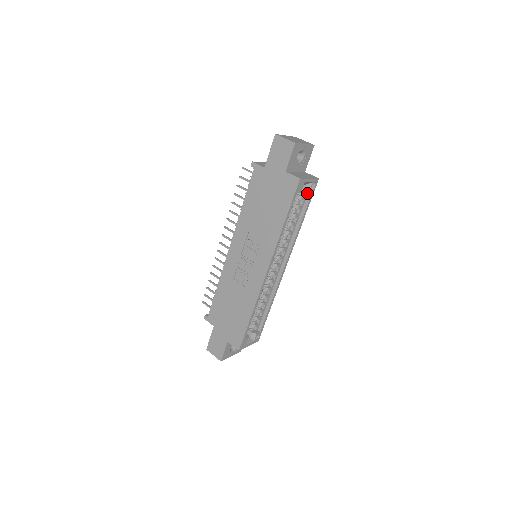
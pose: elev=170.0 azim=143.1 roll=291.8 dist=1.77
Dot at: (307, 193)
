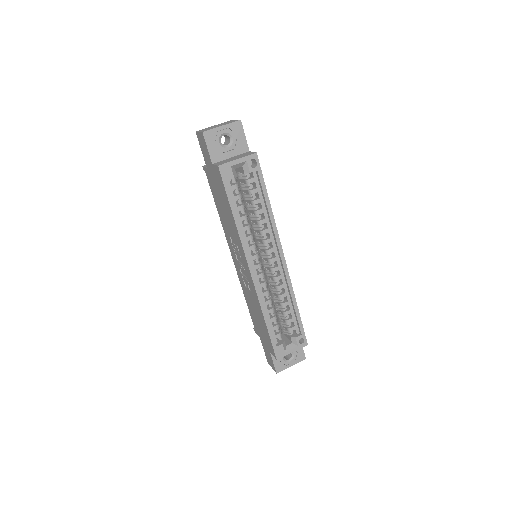
Dot at: (255, 173)
